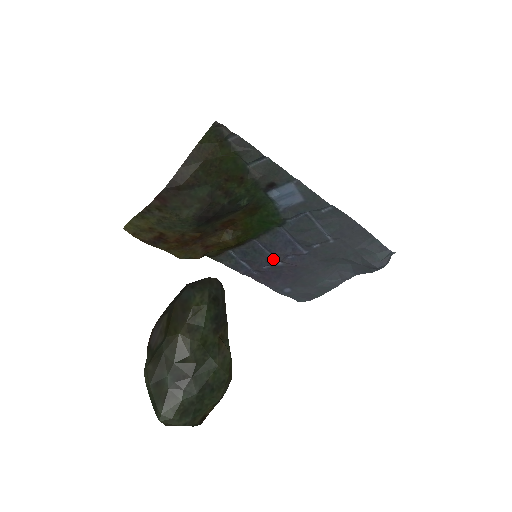
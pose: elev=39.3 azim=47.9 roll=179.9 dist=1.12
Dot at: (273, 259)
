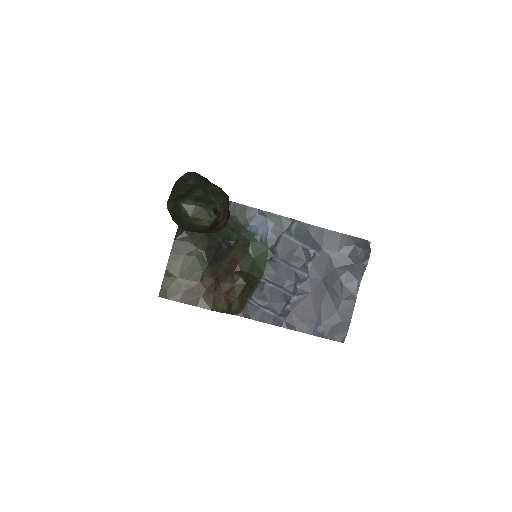
Dot at: (287, 296)
